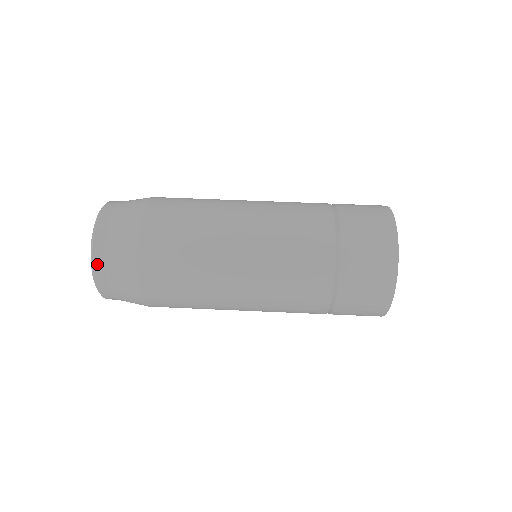
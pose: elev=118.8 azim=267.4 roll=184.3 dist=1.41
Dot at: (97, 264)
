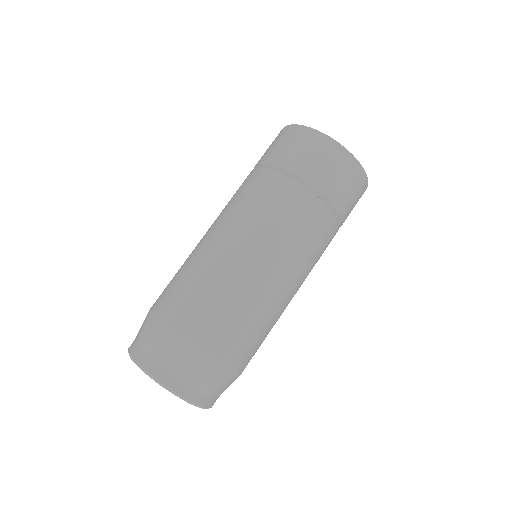
Dot at: (171, 384)
